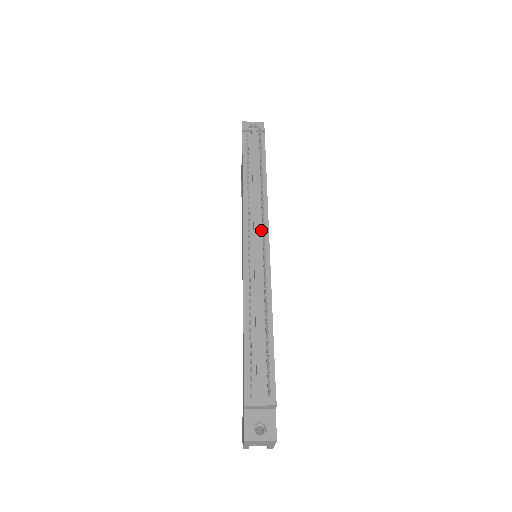
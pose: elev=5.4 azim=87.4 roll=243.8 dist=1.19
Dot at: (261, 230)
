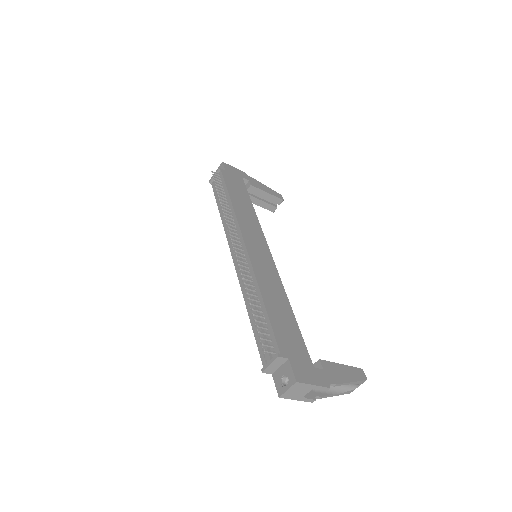
Dot at: (238, 239)
